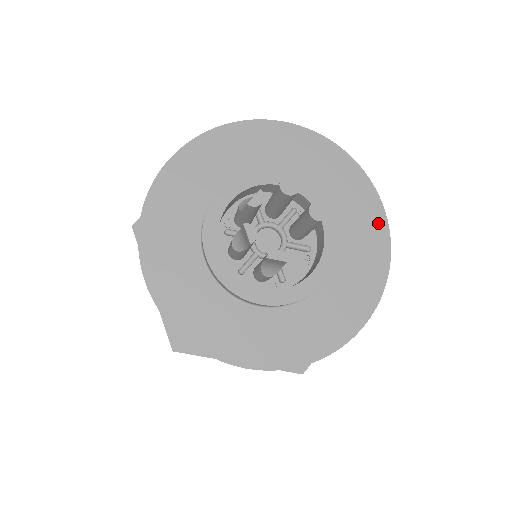
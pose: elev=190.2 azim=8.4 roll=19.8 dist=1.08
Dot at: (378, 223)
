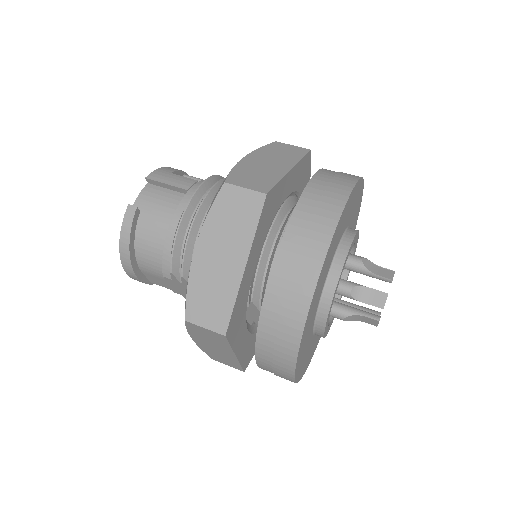
Dot at: occluded
